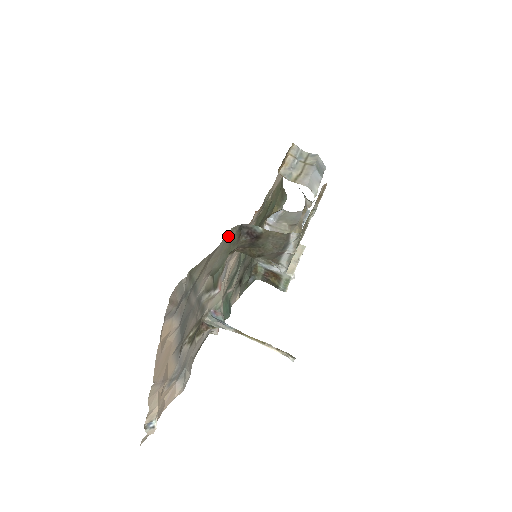
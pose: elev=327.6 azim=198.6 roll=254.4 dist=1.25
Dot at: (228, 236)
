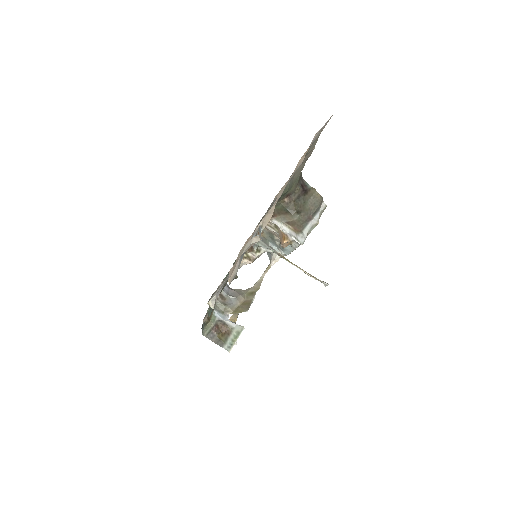
Dot at: occluded
